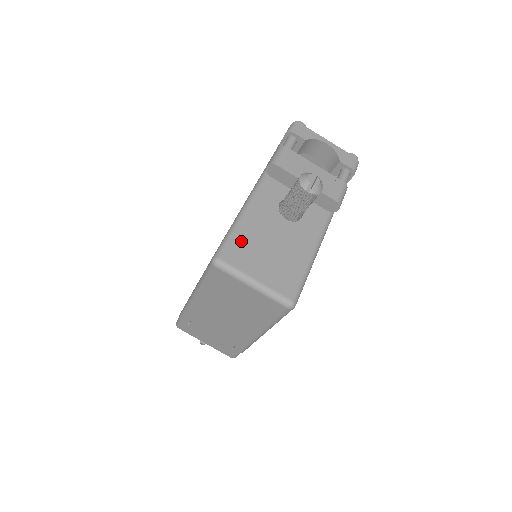
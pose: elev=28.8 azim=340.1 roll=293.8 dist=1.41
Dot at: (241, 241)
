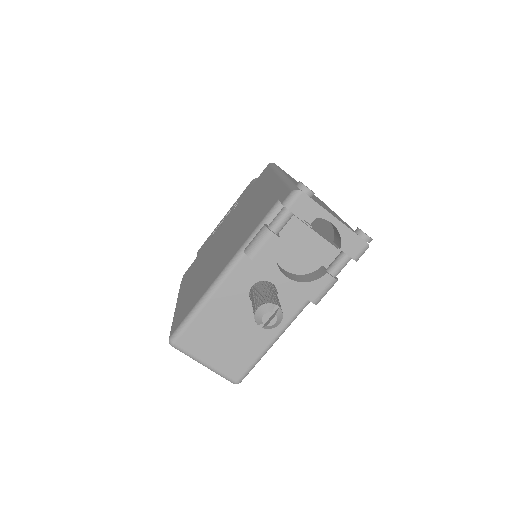
Dot at: (199, 327)
